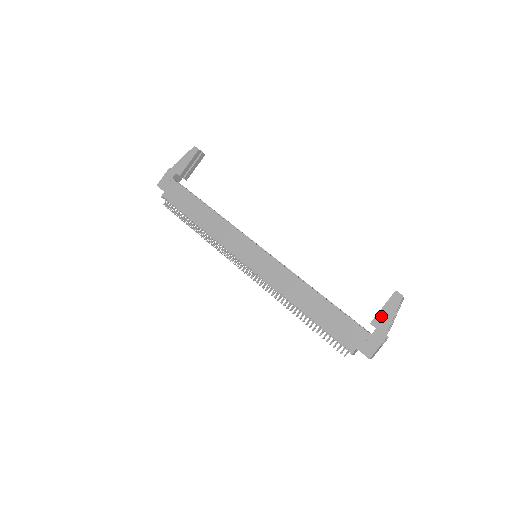
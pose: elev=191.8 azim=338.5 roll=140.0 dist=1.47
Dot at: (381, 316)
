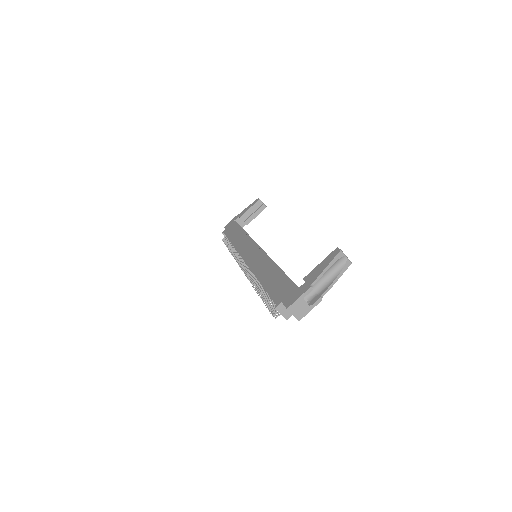
Dot at: (315, 270)
